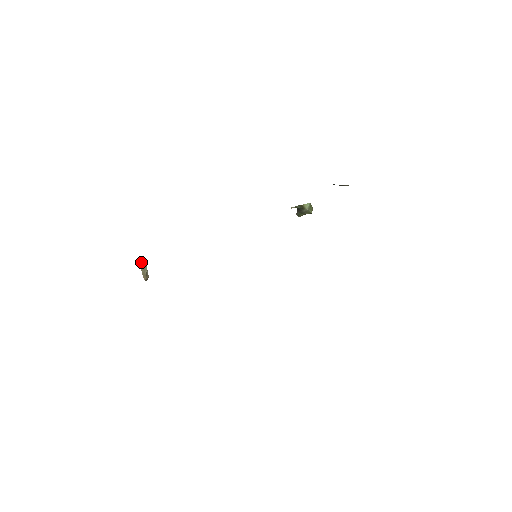
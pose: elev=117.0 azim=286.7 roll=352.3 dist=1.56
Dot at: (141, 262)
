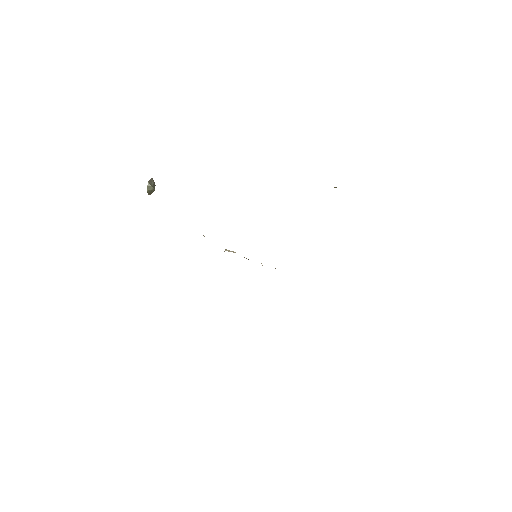
Dot at: (149, 185)
